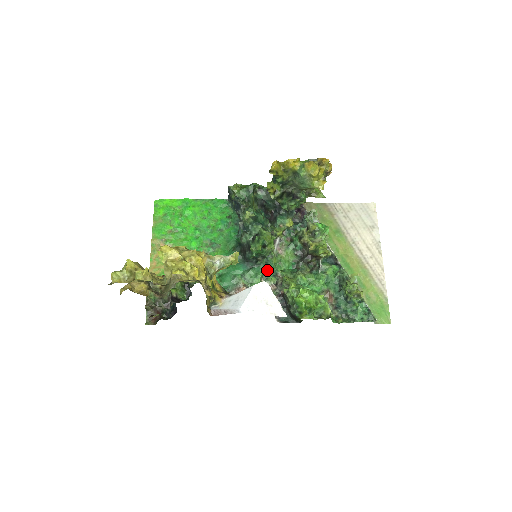
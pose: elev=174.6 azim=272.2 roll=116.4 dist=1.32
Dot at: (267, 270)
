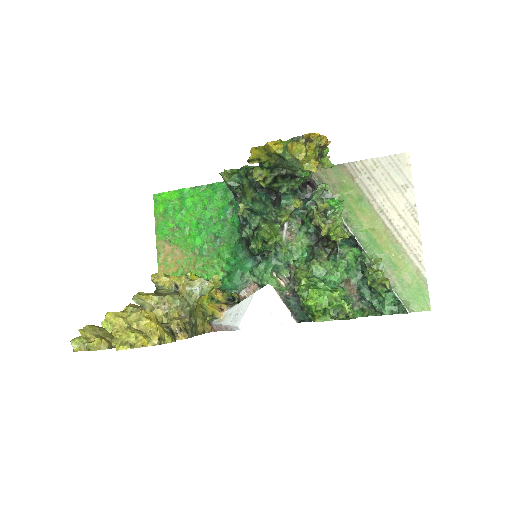
Dot at: (277, 263)
